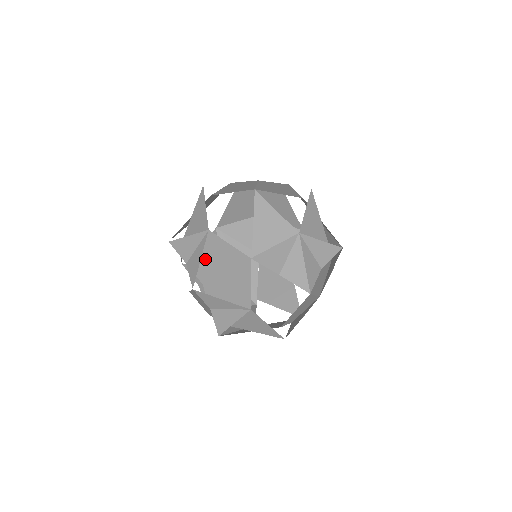
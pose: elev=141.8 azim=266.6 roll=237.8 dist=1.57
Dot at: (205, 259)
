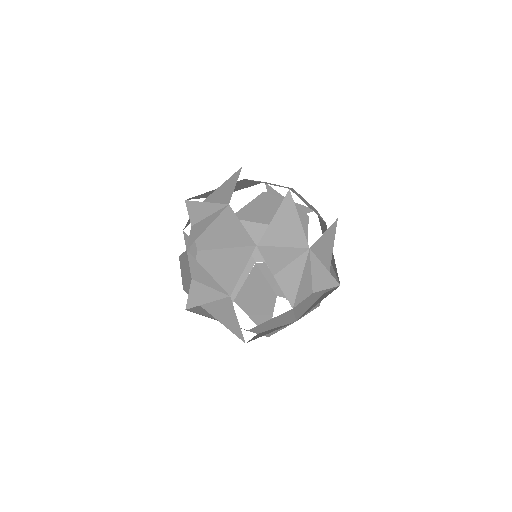
Dot at: (212, 229)
